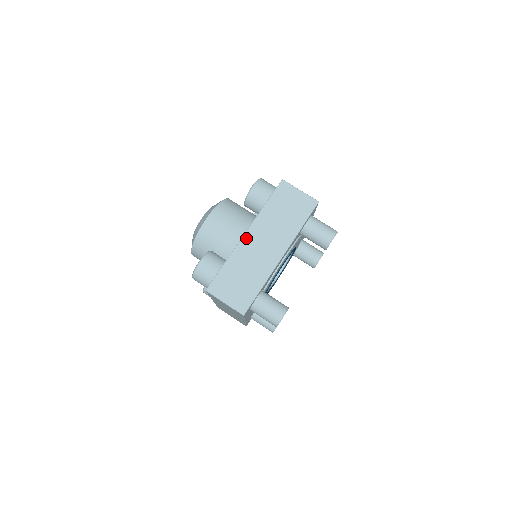
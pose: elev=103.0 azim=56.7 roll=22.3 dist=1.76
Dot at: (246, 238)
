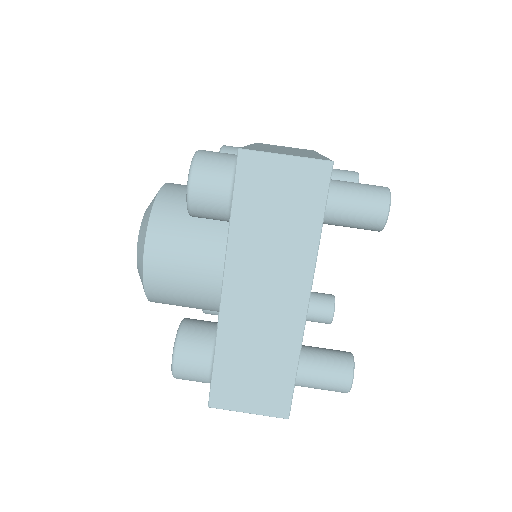
Dot at: (228, 297)
